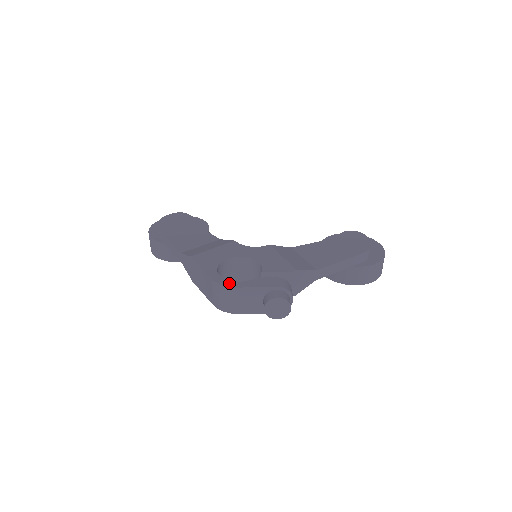
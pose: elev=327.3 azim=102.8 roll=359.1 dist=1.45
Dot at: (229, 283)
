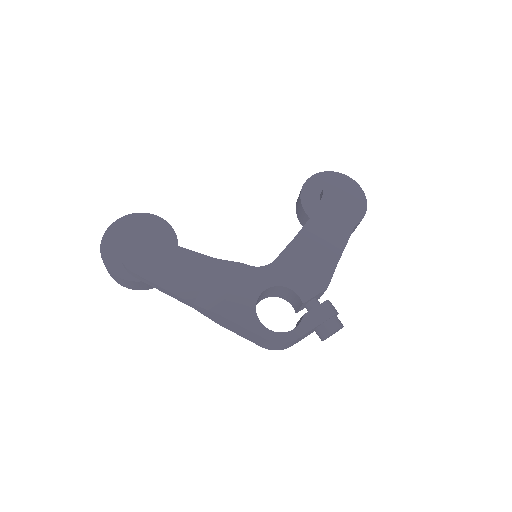
Dot at: (286, 337)
